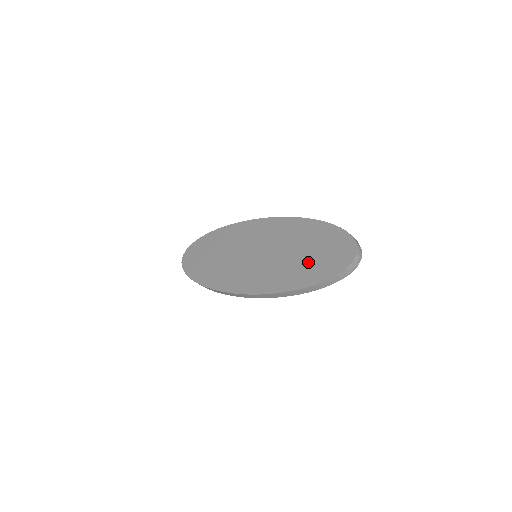
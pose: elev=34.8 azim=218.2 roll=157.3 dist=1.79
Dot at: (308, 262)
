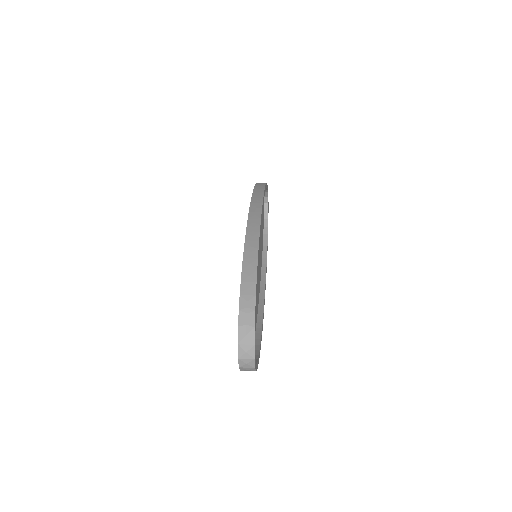
Dot at: occluded
